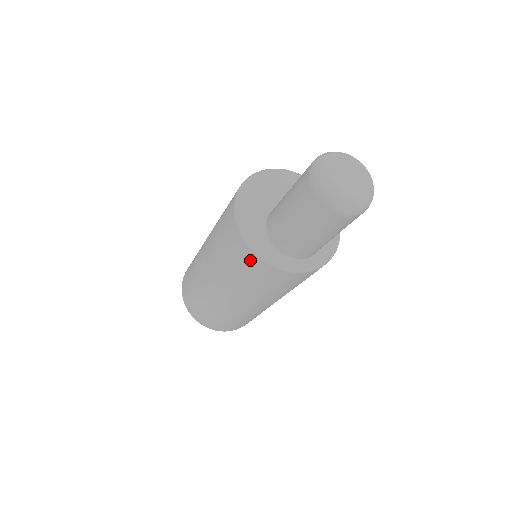
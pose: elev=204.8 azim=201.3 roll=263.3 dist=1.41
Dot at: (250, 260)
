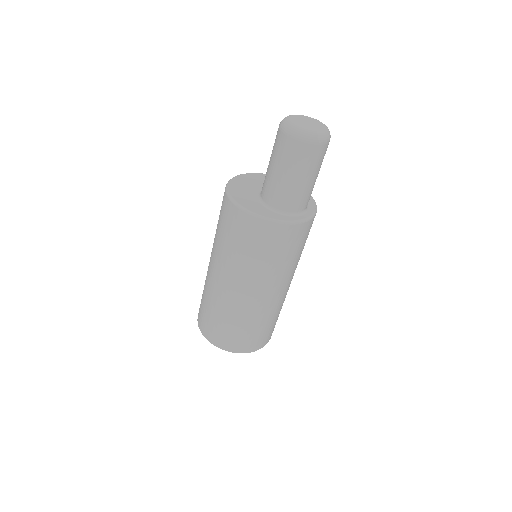
Dot at: (276, 234)
